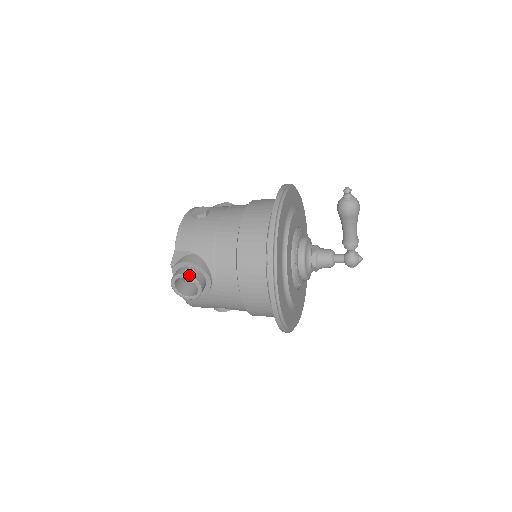
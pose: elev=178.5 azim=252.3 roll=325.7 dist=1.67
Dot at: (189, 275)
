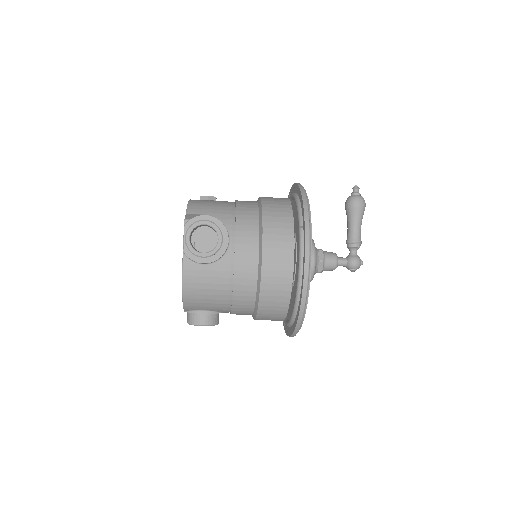
Dot at: (213, 222)
